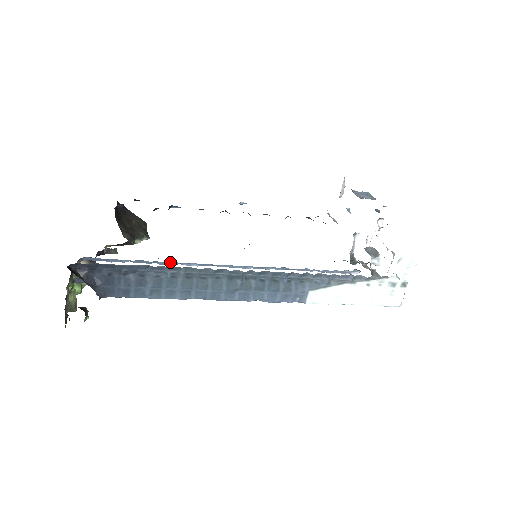
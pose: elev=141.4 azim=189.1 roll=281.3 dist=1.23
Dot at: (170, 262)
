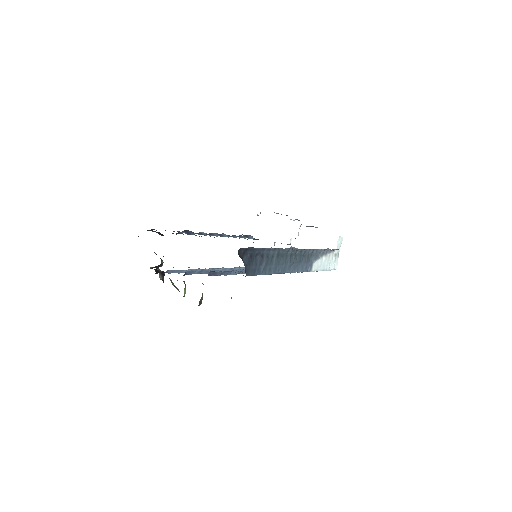
Dot at: (211, 269)
